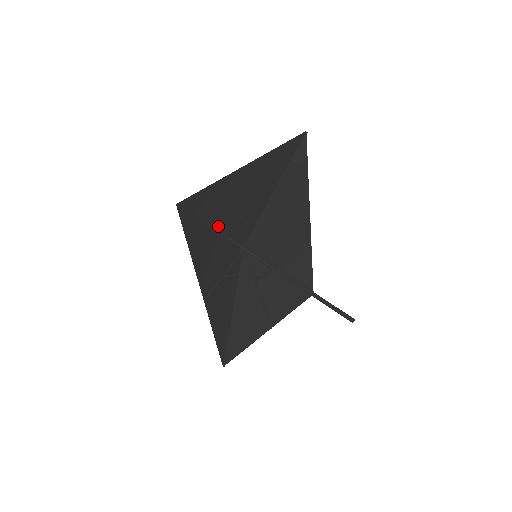
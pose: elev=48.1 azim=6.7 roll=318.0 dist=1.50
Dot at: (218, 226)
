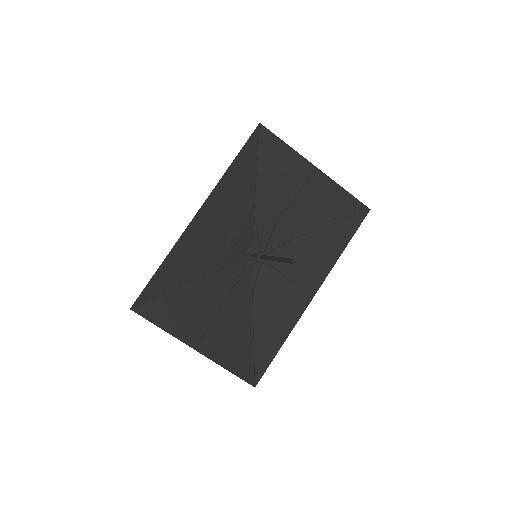
Dot at: (260, 192)
